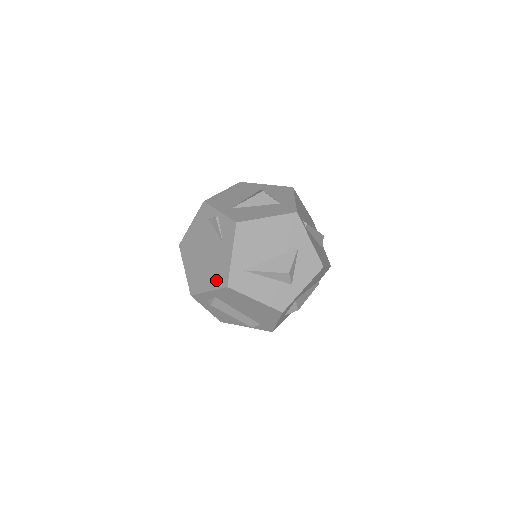
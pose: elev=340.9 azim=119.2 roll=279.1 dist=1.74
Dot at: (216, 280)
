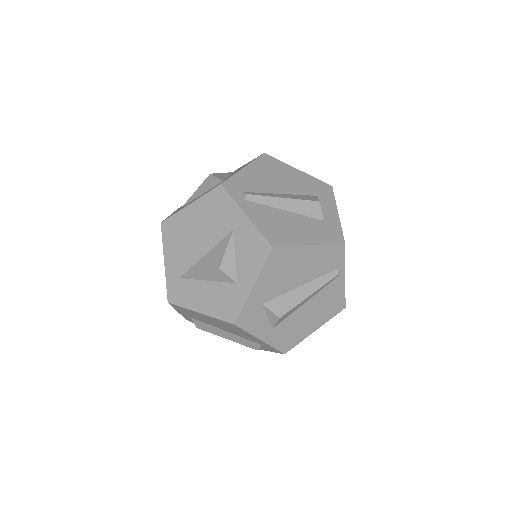
Dot at: occluded
